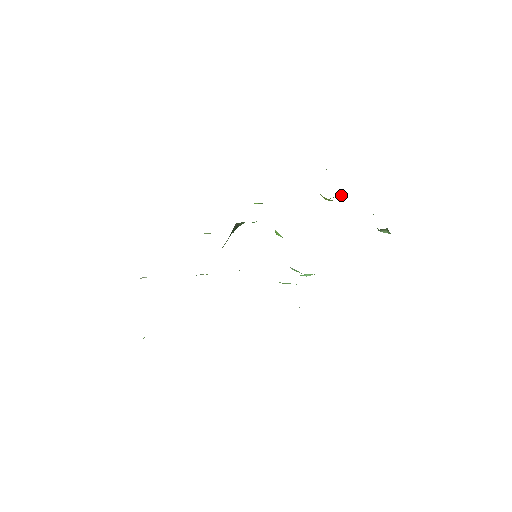
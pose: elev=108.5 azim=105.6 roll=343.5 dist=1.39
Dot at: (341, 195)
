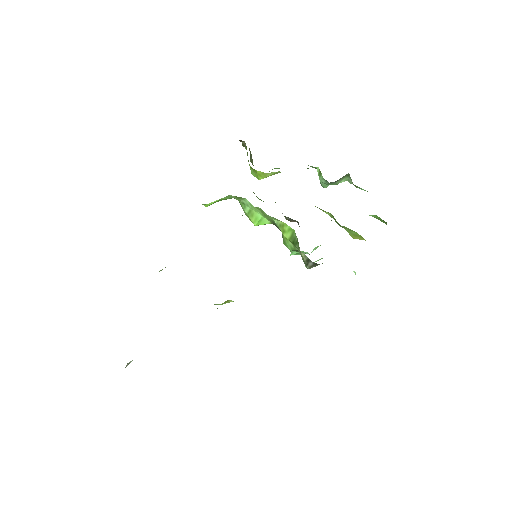
Dot at: occluded
